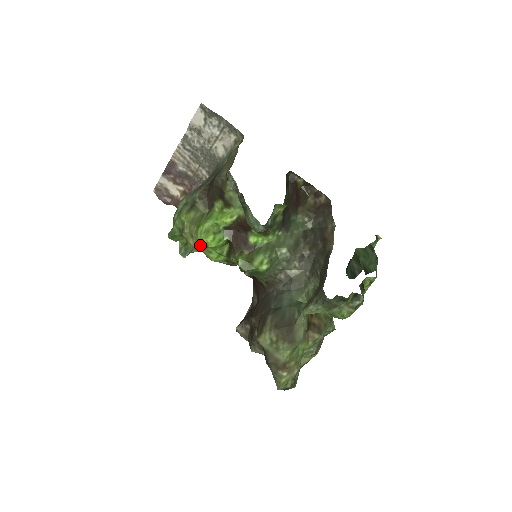
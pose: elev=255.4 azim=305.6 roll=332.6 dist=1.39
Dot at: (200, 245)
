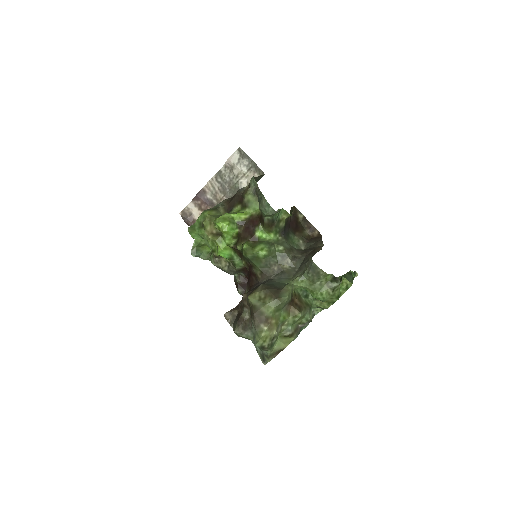
Dot at: (215, 231)
